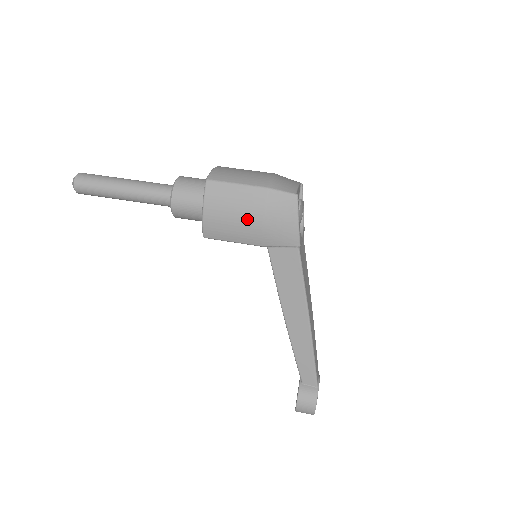
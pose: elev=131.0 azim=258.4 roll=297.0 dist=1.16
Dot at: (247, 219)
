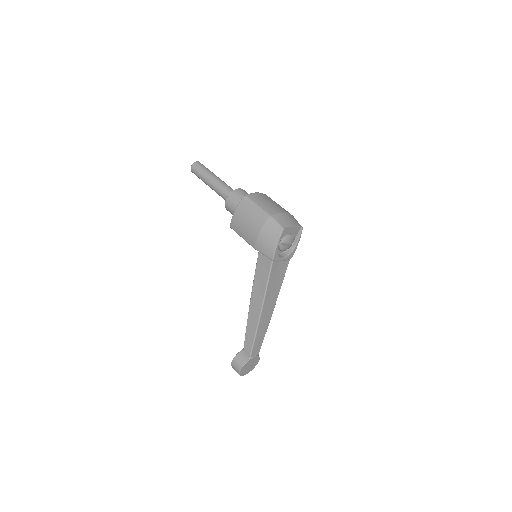
Dot at: (252, 228)
